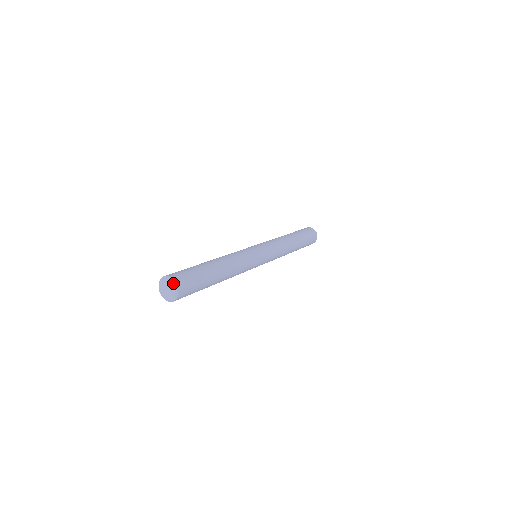
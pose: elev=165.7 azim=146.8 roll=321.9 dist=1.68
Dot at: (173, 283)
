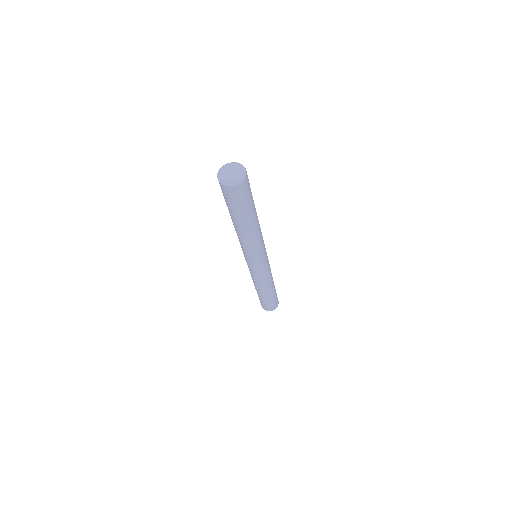
Dot at: (241, 165)
